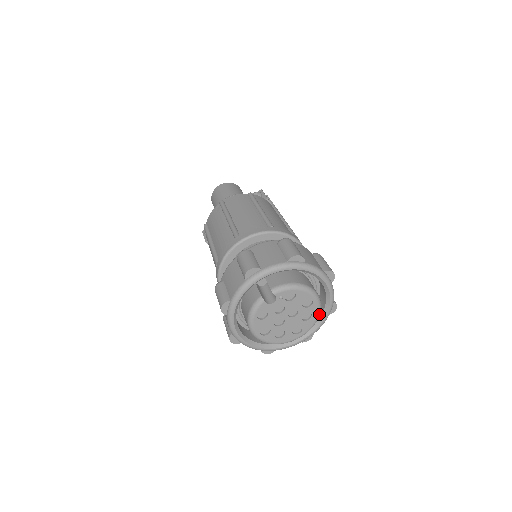
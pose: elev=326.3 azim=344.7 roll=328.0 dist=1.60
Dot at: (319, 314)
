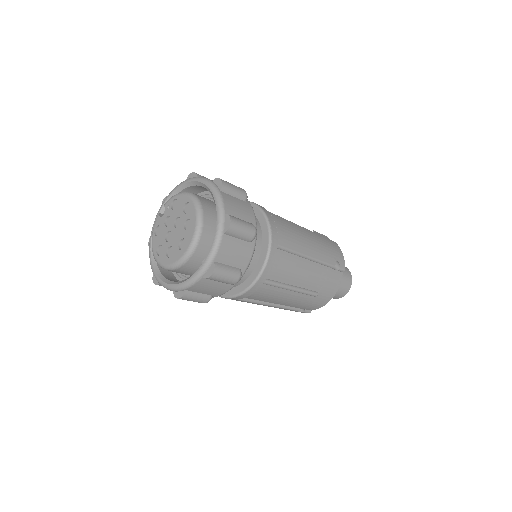
Dot at: (199, 220)
